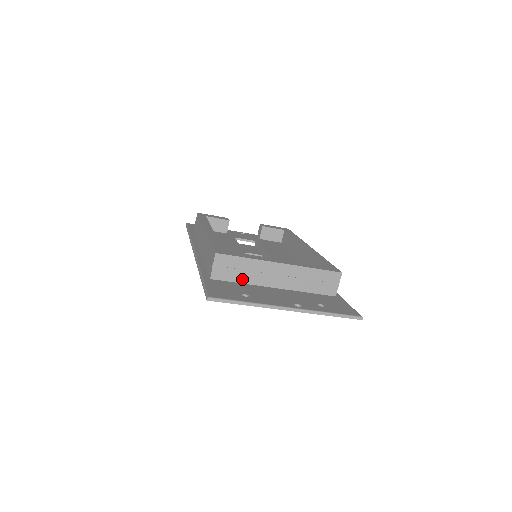
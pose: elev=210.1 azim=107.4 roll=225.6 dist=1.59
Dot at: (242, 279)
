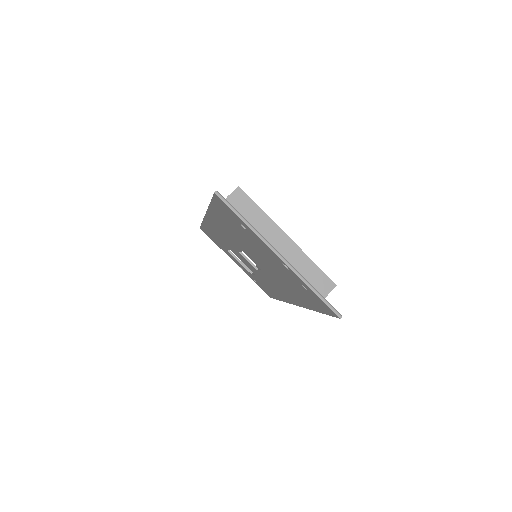
Dot at: occluded
